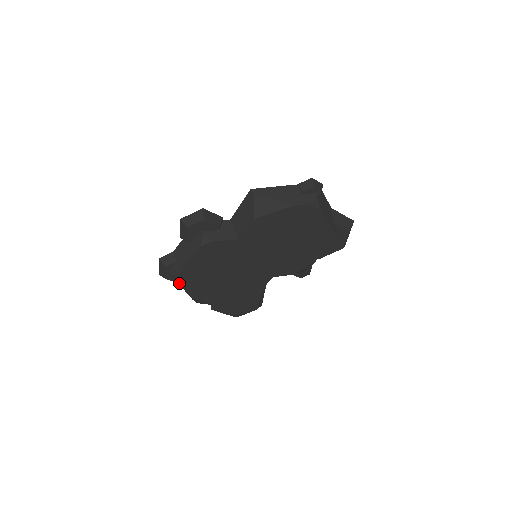
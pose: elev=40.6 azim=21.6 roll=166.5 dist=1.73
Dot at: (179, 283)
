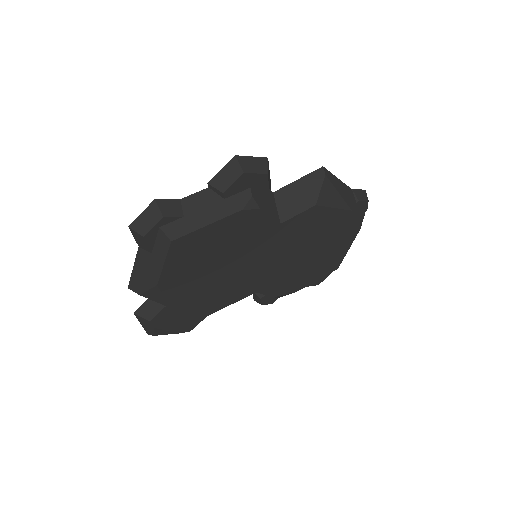
Dot at: (156, 252)
